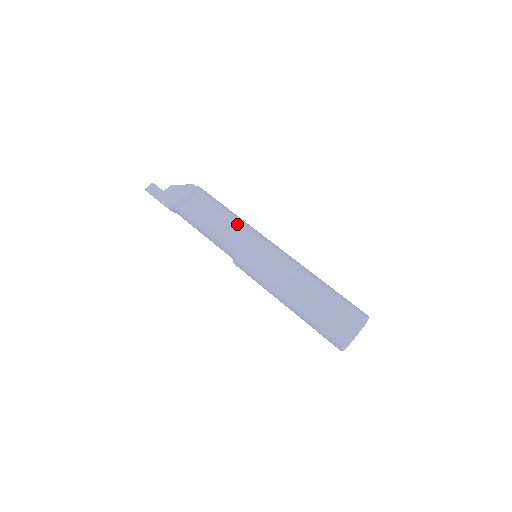
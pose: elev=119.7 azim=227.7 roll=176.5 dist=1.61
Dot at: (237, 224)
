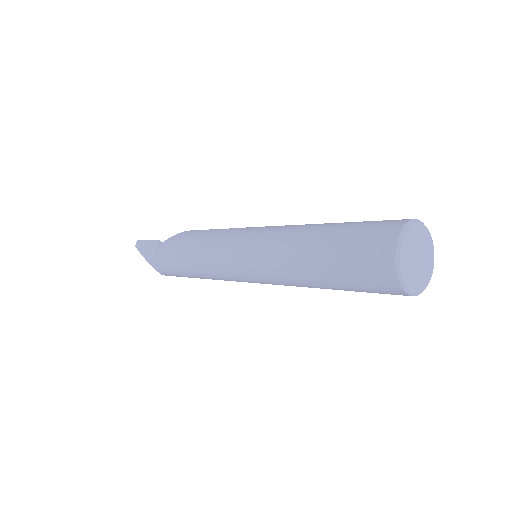
Dot at: occluded
